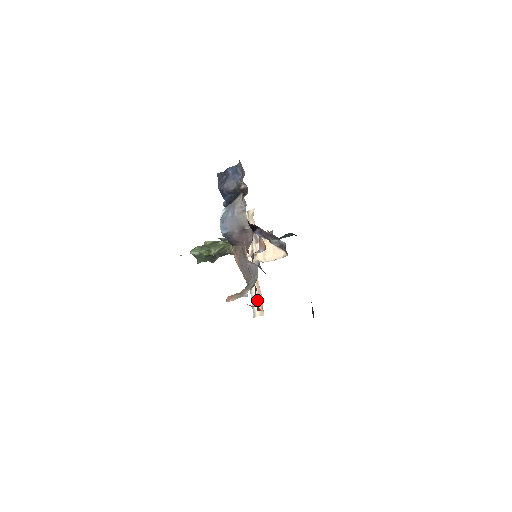
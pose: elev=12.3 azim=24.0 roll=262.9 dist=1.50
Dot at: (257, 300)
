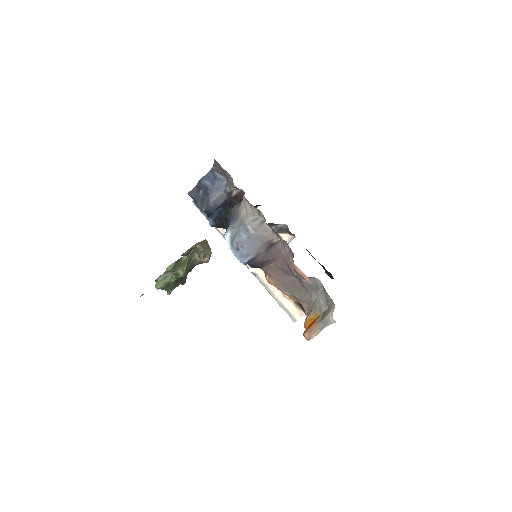
Dot at: (287, 302)
